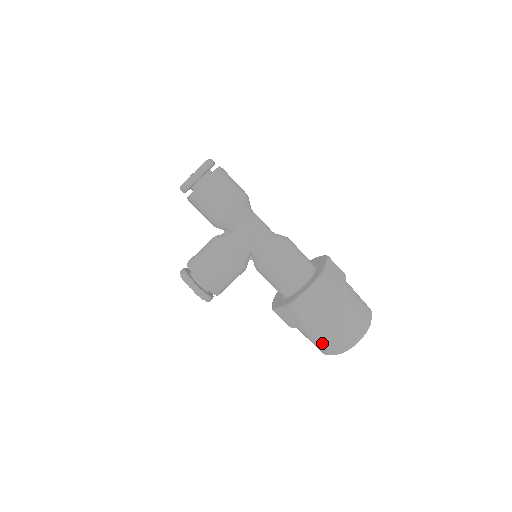
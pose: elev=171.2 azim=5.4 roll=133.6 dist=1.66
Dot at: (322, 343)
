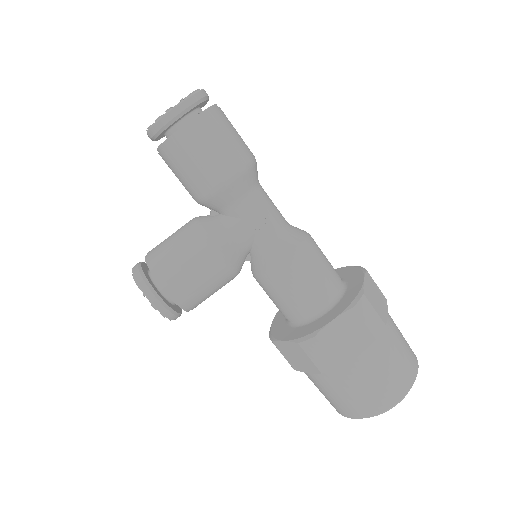
Dot at: (341, 400)
